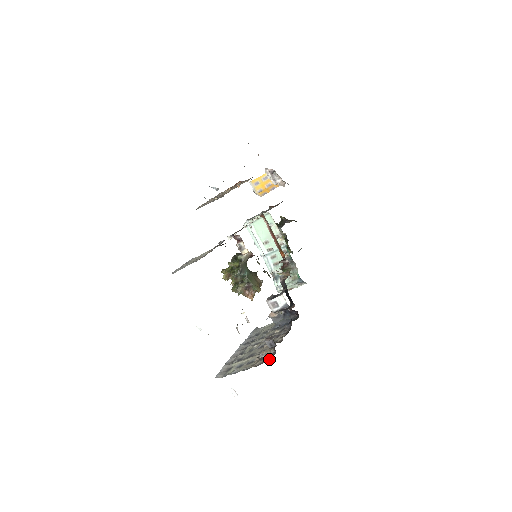
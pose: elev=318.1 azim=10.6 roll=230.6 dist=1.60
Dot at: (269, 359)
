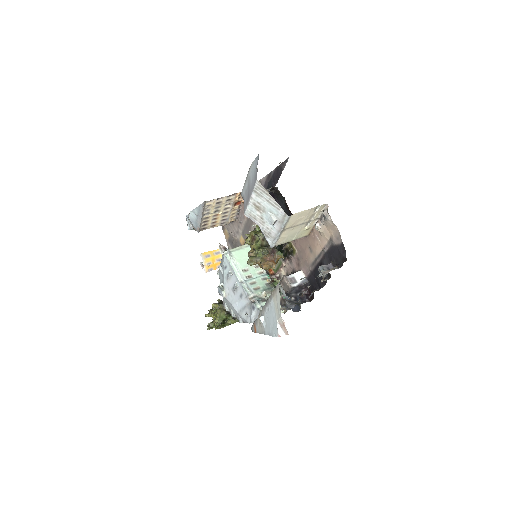
Dot at: occluded
